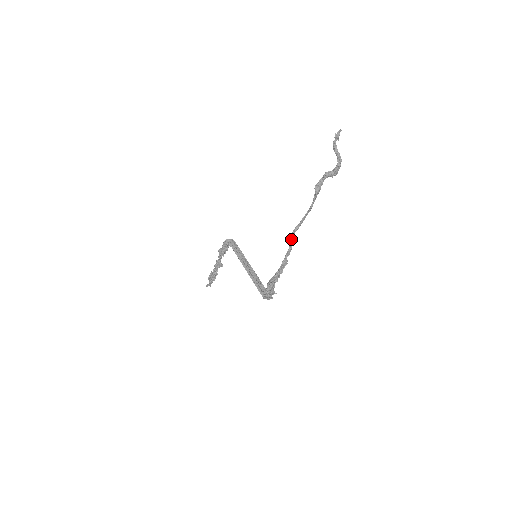
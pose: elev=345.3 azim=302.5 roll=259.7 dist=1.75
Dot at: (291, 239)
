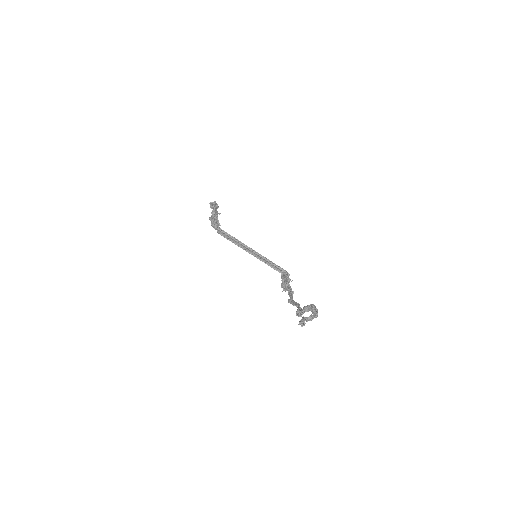
Dot at: occluded
